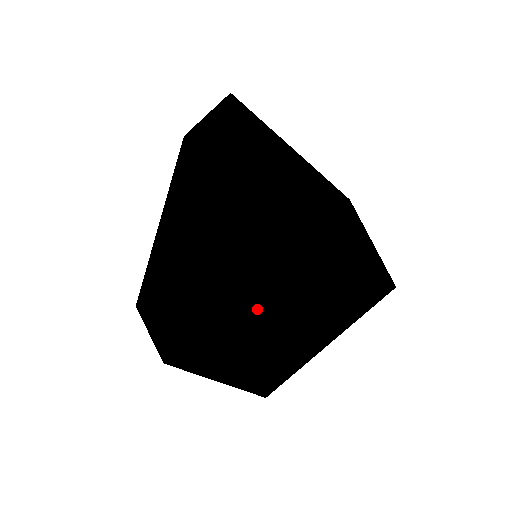
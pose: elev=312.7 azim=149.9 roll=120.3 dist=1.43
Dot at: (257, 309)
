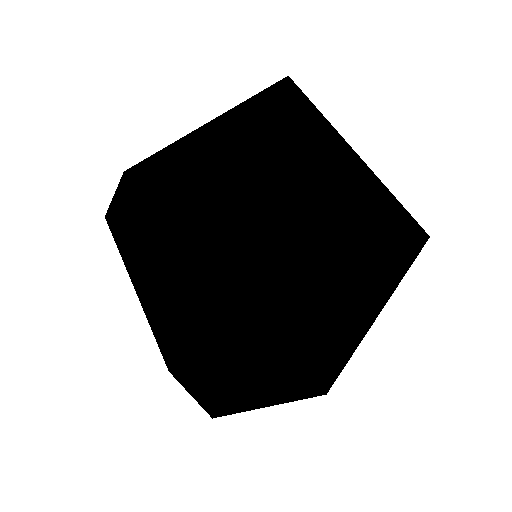
Dot at: occluded
